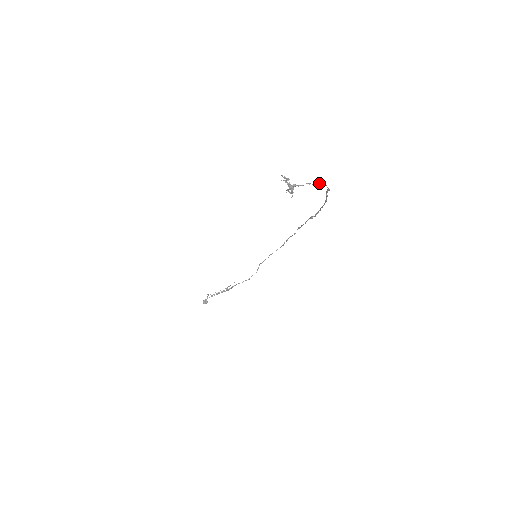
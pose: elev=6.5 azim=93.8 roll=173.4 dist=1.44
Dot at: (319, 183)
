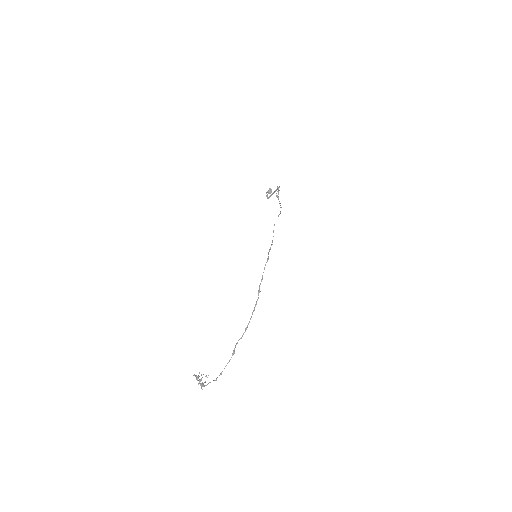
Dot at: occluded
